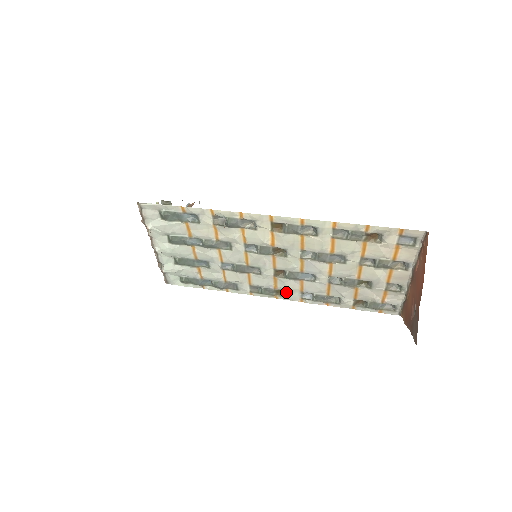
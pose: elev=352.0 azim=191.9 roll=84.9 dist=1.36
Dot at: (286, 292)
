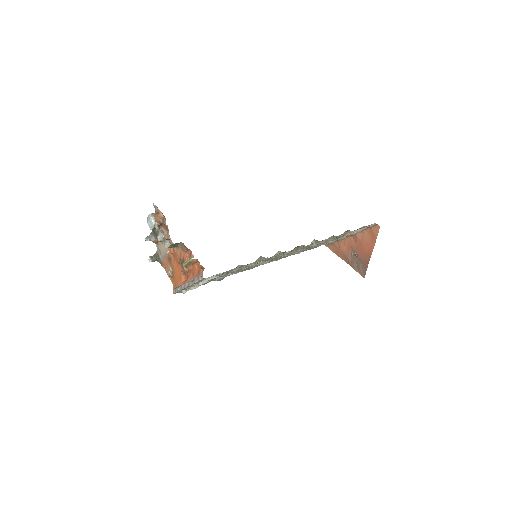
Dot at: occluded
